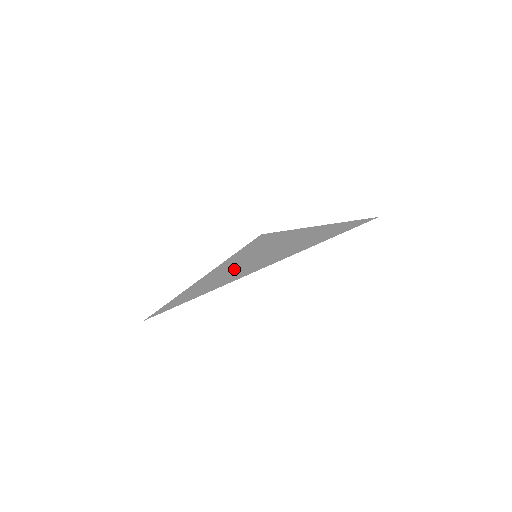
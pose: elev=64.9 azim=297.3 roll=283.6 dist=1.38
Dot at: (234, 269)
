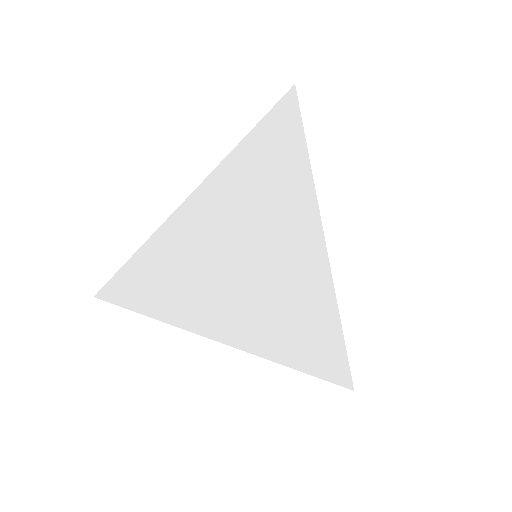
Dot at: (224, 271)
